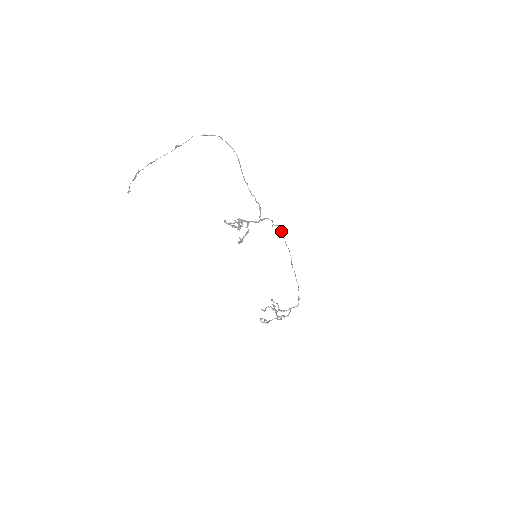
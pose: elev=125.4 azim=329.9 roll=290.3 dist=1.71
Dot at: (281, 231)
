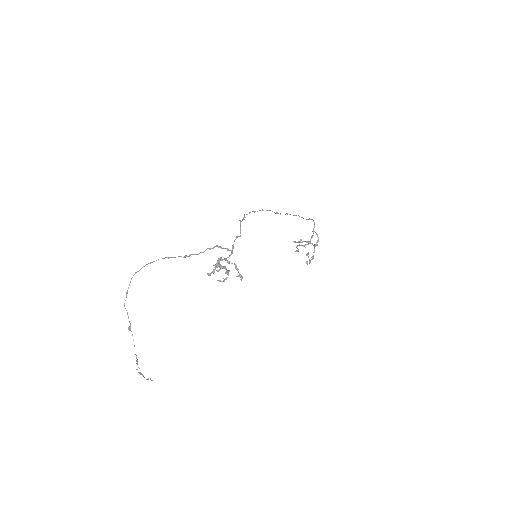
Dot at: occluded
